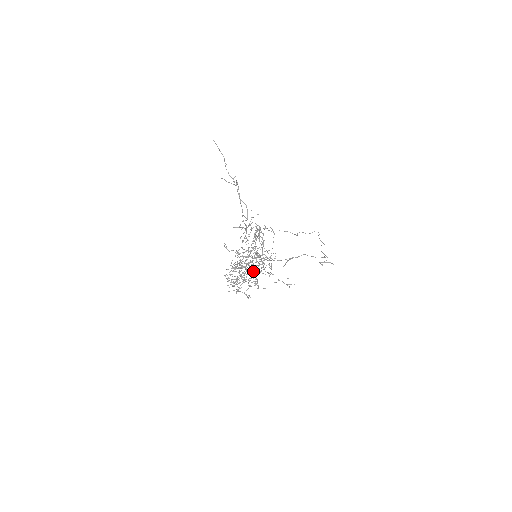
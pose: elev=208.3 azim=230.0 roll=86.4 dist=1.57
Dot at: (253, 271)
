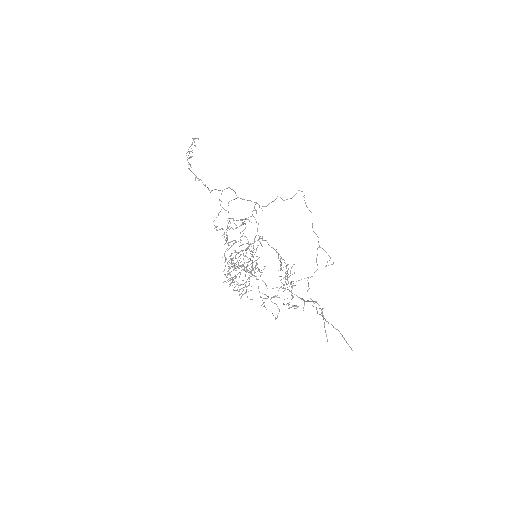
Dot at: (253, 268)
